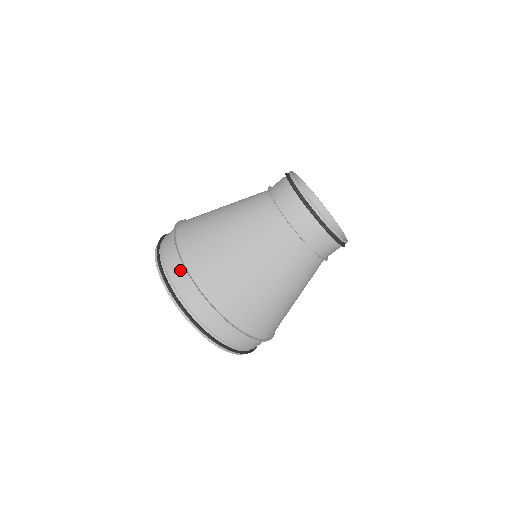
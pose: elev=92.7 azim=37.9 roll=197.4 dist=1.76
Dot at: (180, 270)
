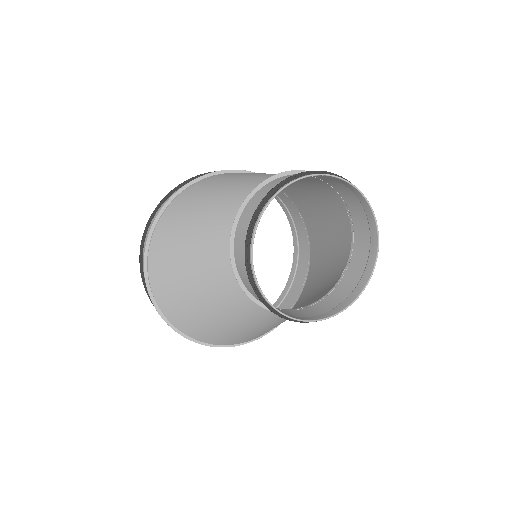
Dot at: occluded
